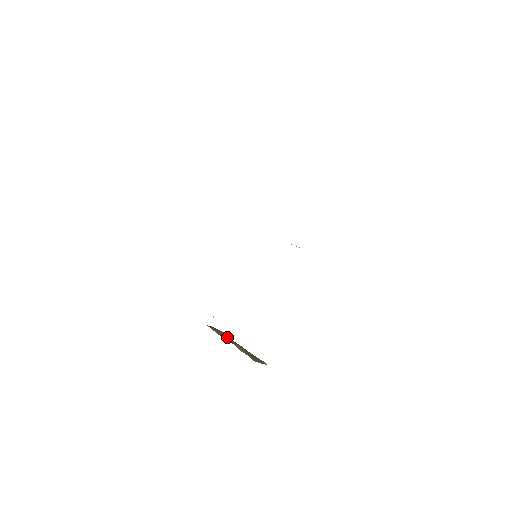
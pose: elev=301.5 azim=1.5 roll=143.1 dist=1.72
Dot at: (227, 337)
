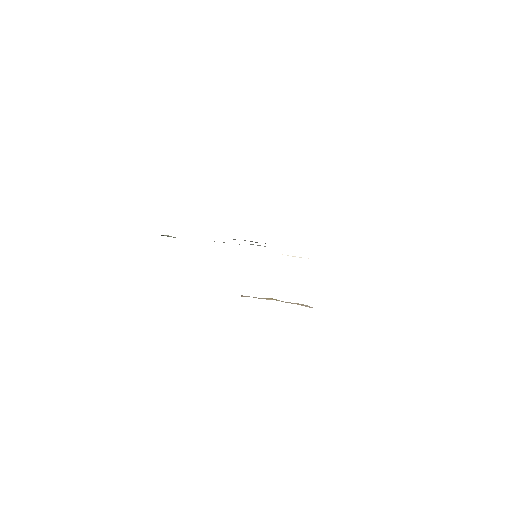
Dot at: occluded
